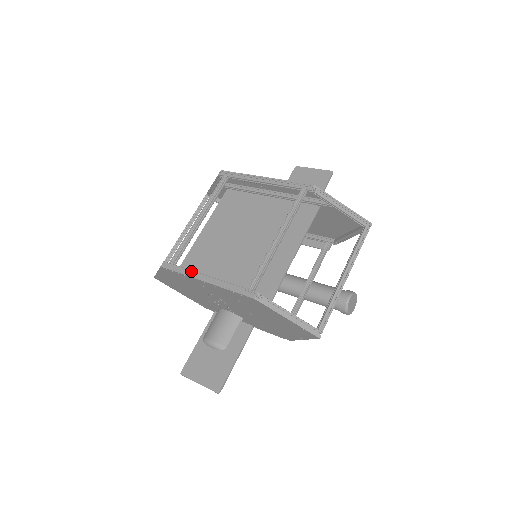
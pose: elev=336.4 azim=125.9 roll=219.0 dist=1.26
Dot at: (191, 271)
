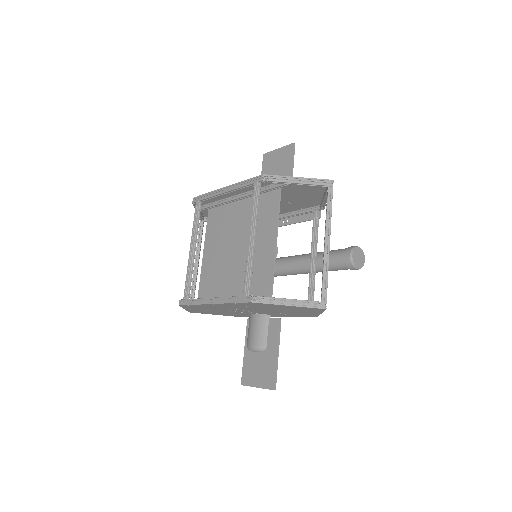
Dot at: (200, 299)
